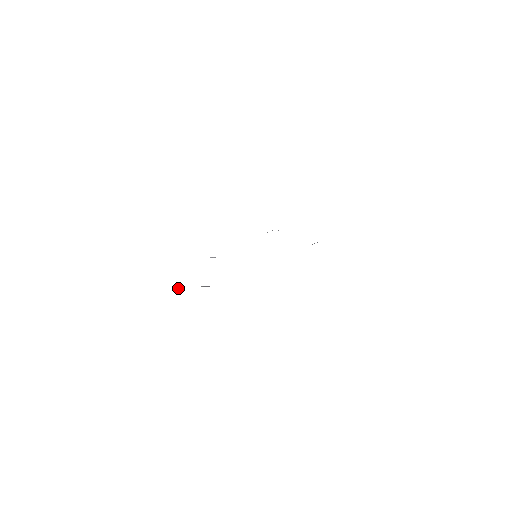
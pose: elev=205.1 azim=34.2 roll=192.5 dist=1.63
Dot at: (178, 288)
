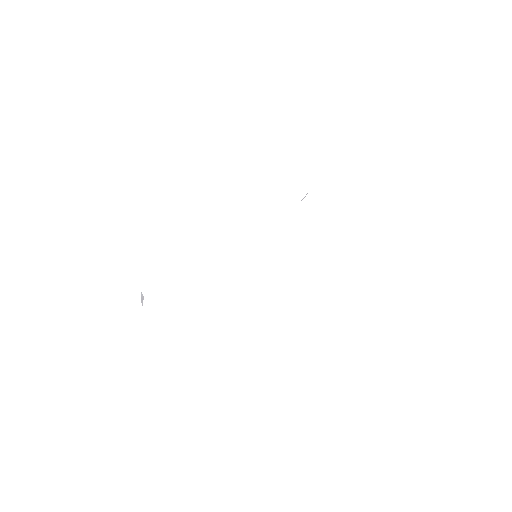
Dot at: occluded
